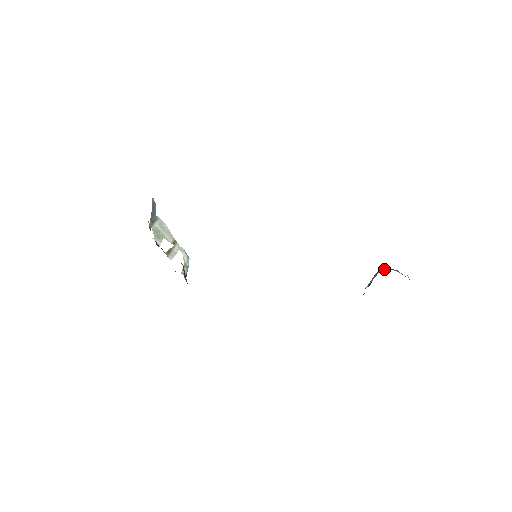
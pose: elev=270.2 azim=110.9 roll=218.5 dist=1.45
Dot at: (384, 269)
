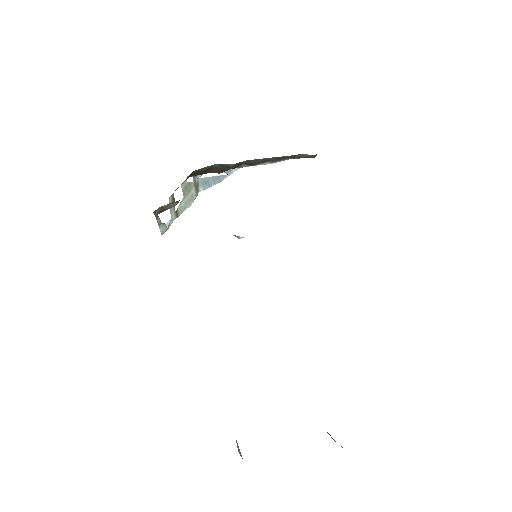
Dot at: occluded
